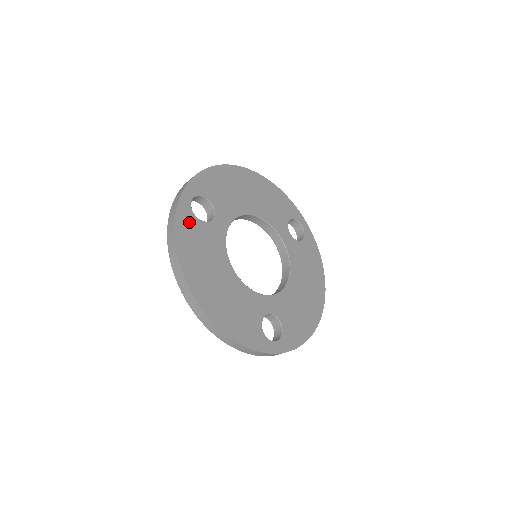
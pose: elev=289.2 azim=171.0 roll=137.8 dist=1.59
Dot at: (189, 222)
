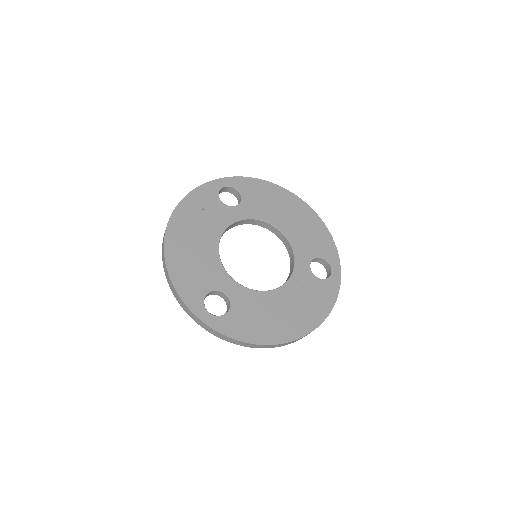
Dot at: (209, 195)
